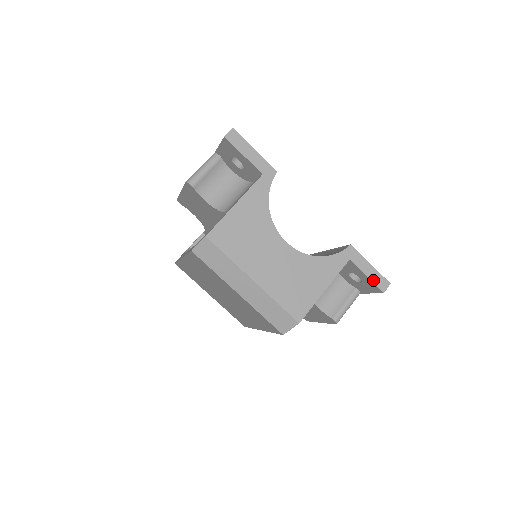
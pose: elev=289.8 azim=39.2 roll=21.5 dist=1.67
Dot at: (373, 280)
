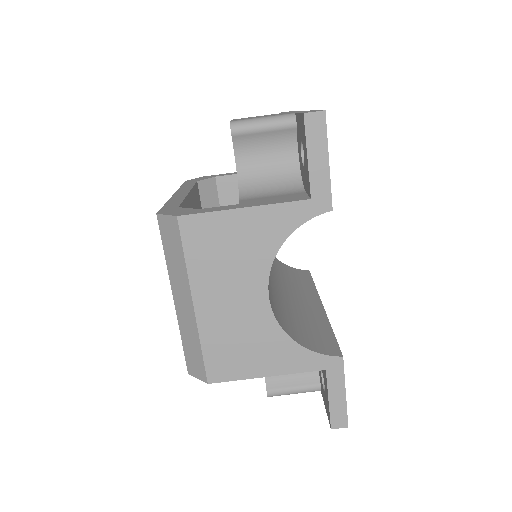
Dot at: (332, 409)
